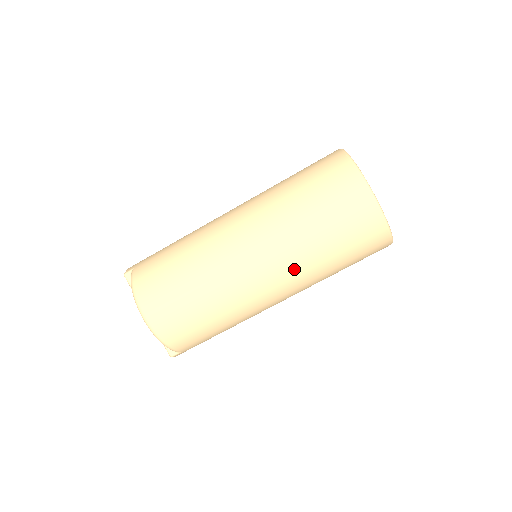
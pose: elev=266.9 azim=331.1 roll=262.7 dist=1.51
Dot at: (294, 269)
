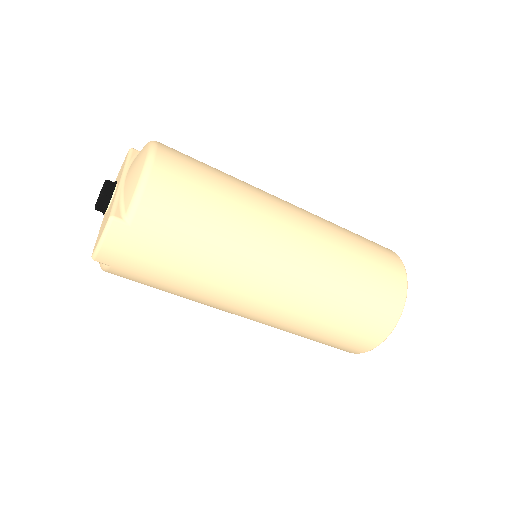
Dot at: (323, 250)
